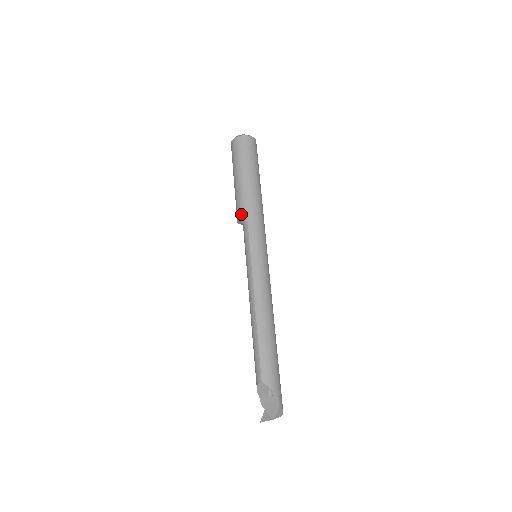
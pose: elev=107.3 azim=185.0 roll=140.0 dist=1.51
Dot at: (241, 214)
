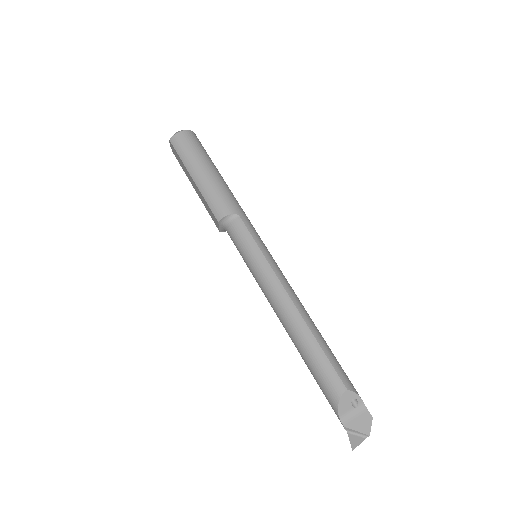
Dot at: (226, 208)
